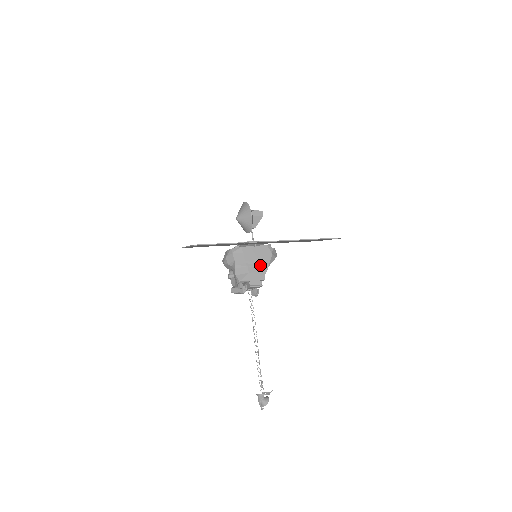
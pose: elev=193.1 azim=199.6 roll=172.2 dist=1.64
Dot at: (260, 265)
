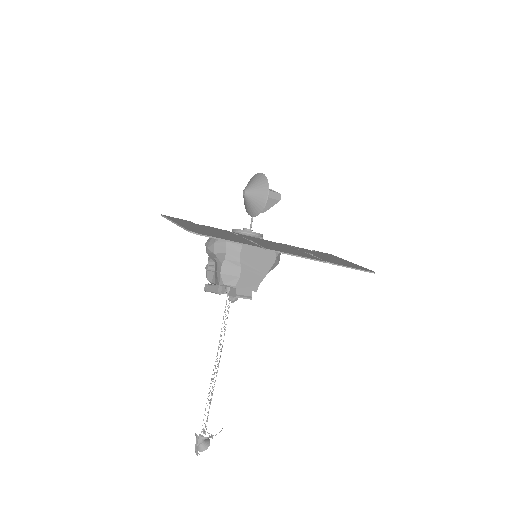
Dot at: (257, 270)
